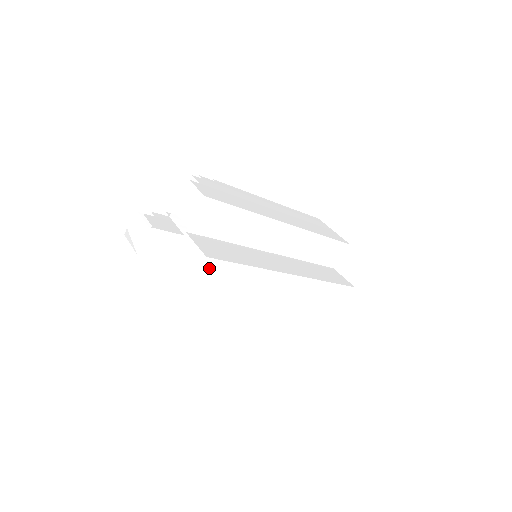
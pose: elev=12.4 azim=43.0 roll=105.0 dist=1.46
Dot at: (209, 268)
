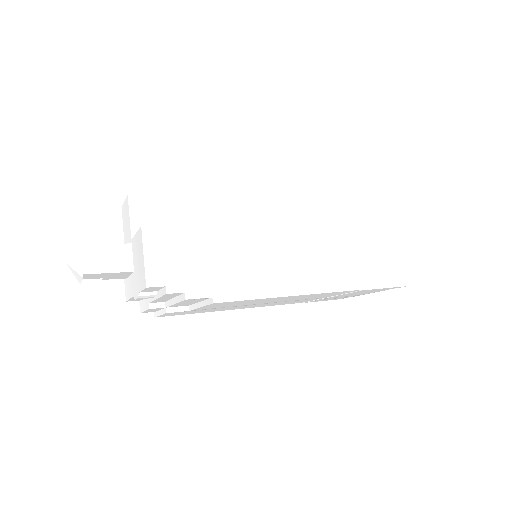
Dot at: (155, 240)
